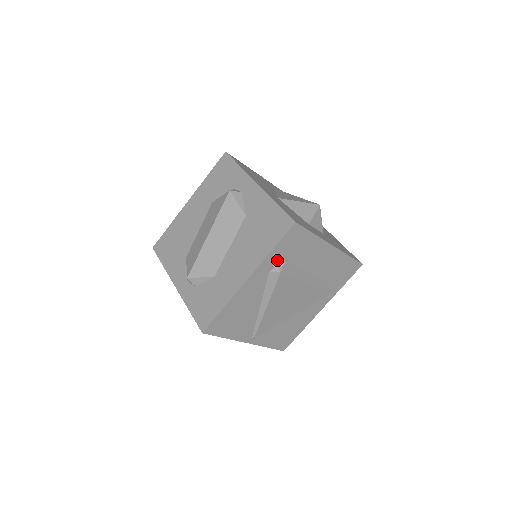
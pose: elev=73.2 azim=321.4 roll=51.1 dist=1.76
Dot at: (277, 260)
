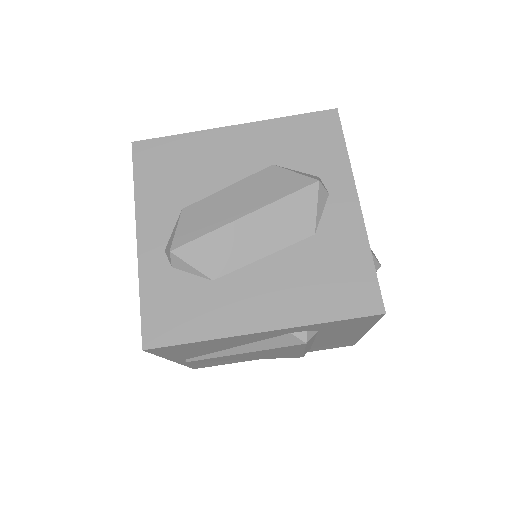
Dot at: (314, 328)
